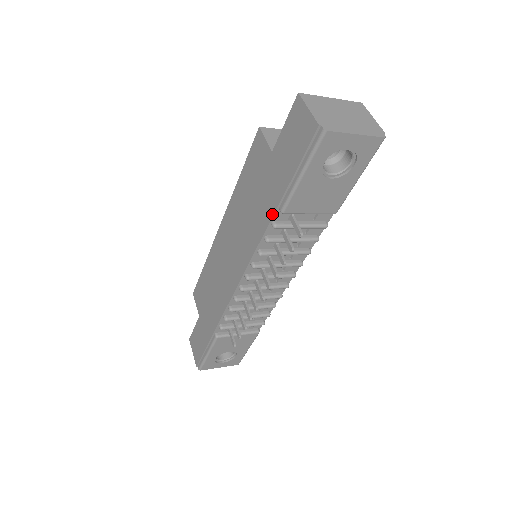
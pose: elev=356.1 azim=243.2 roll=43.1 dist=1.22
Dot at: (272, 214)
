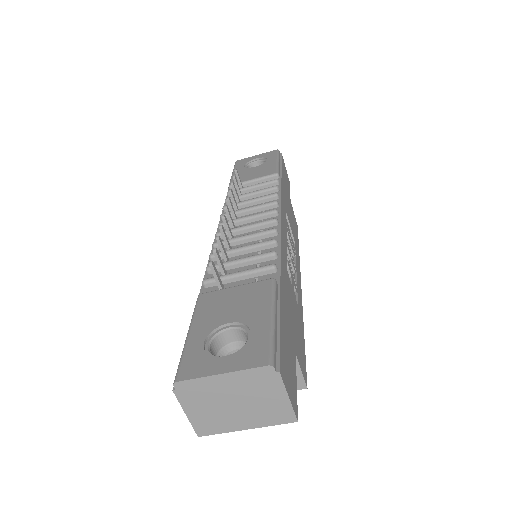
Dot at: occluded
